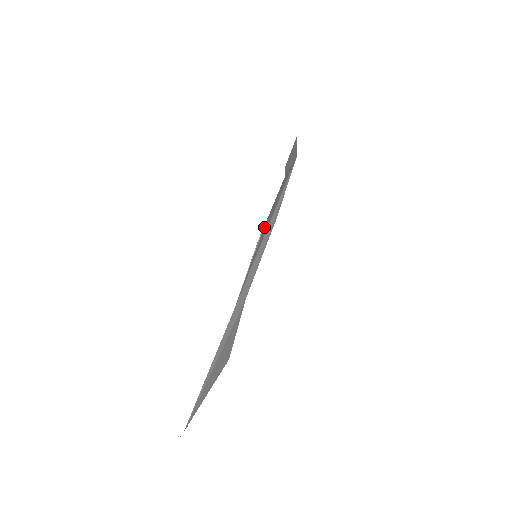
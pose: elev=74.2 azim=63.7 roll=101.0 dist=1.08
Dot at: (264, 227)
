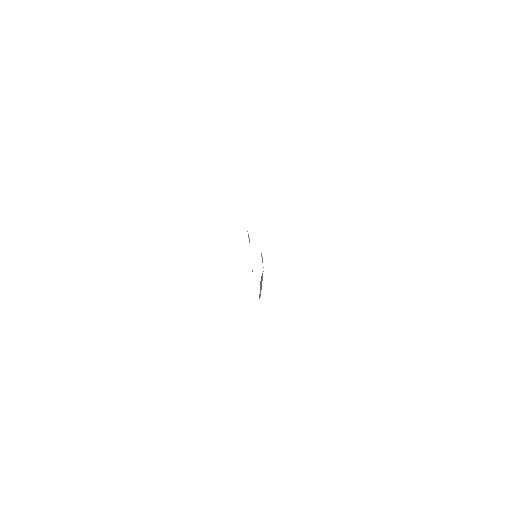
Dot at: occluded
